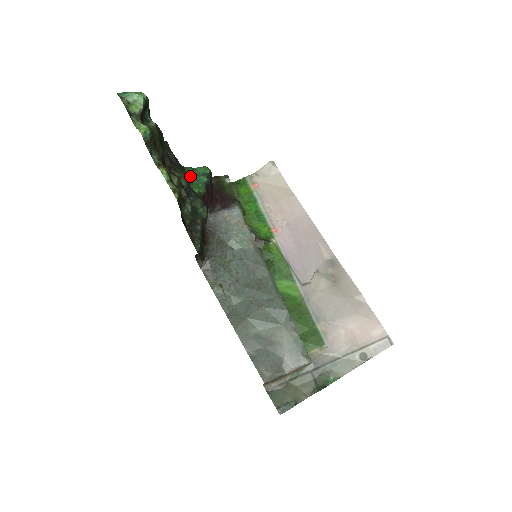
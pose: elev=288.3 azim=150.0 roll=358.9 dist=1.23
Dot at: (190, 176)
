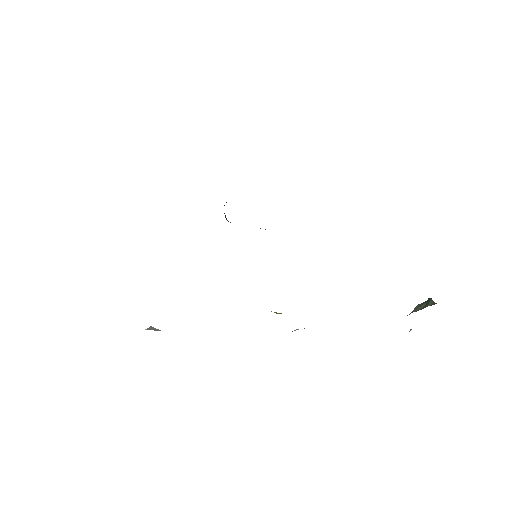
Dot at: occluded
